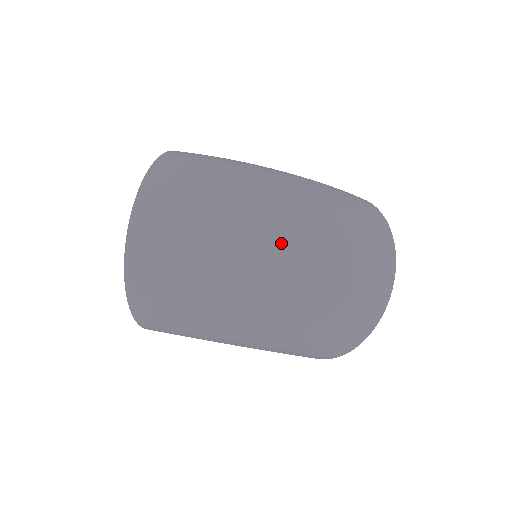
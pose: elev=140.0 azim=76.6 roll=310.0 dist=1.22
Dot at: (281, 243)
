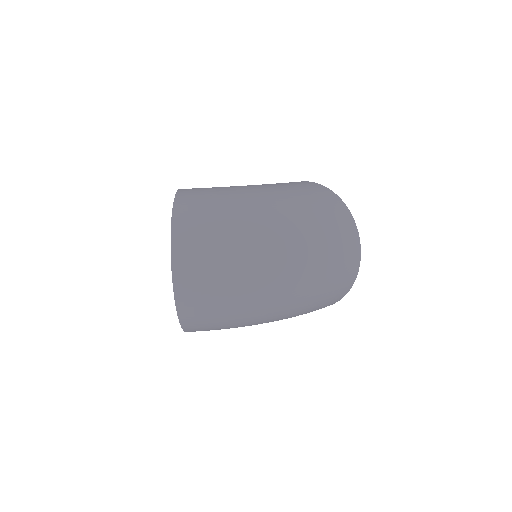
Dot at: (285, 267)
